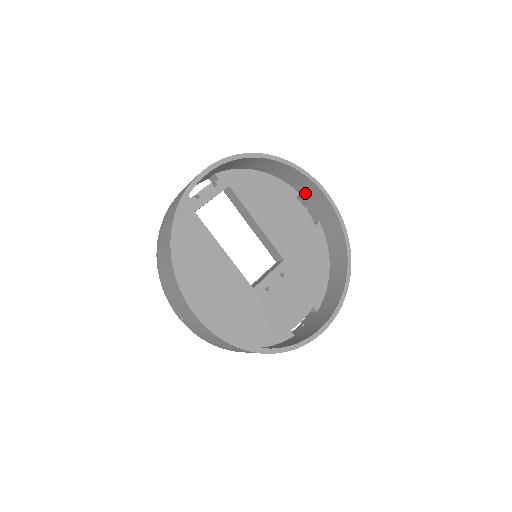
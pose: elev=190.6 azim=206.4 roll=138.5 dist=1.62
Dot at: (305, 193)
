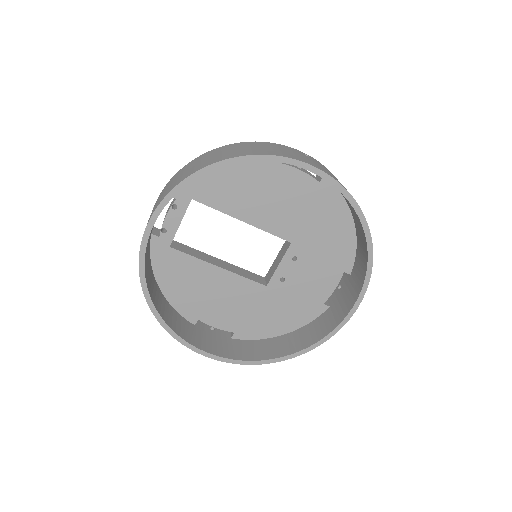
Dot at: occluded
